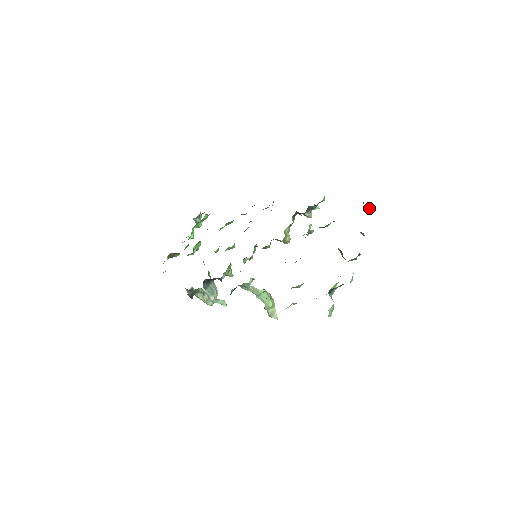
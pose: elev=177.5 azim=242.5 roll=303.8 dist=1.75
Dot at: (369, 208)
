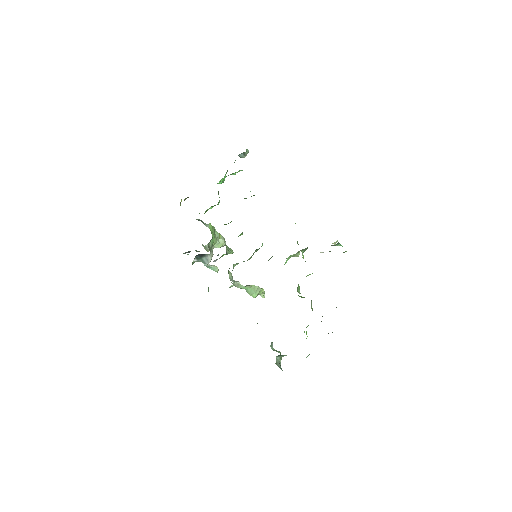
Dot at: occluded
